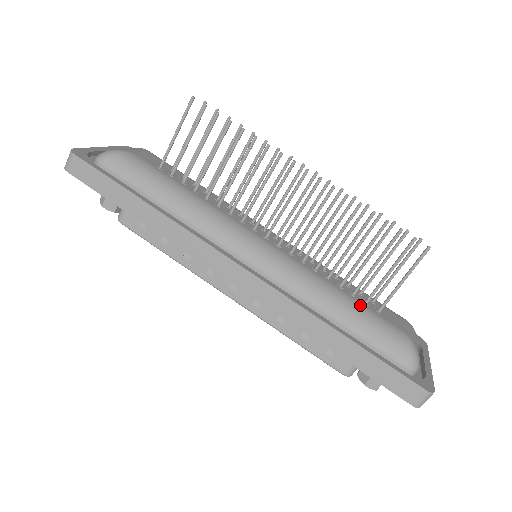
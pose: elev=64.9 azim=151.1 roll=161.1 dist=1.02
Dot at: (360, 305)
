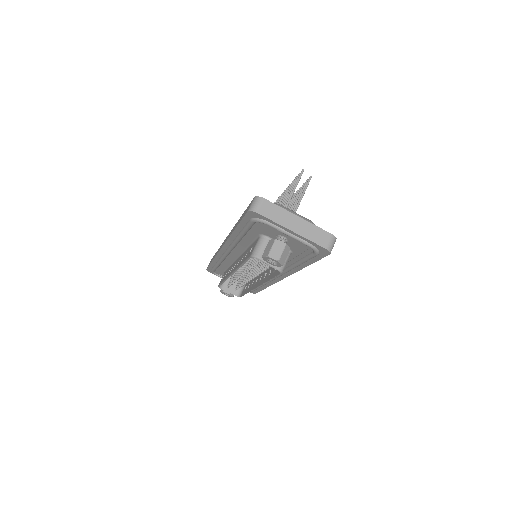
Dot at: occluded
